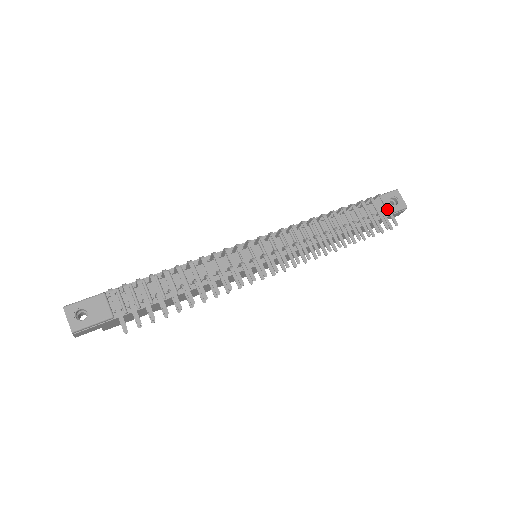
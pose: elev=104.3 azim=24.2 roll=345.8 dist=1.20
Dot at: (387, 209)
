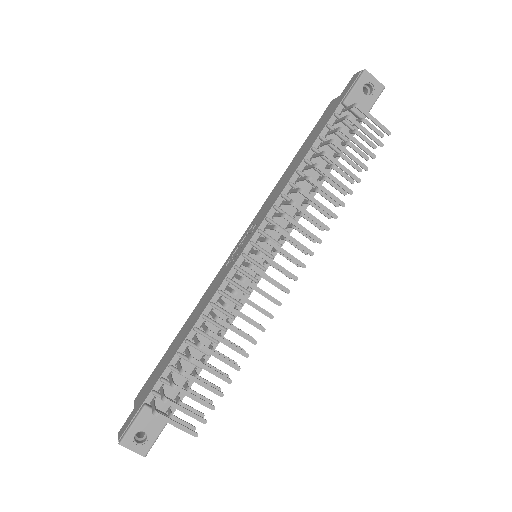
Dot at: (372, 120)
